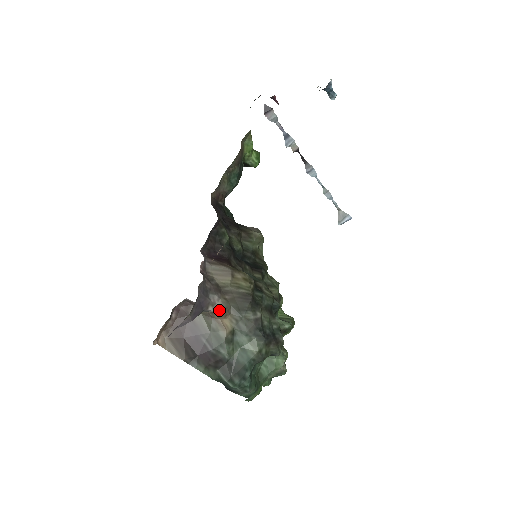
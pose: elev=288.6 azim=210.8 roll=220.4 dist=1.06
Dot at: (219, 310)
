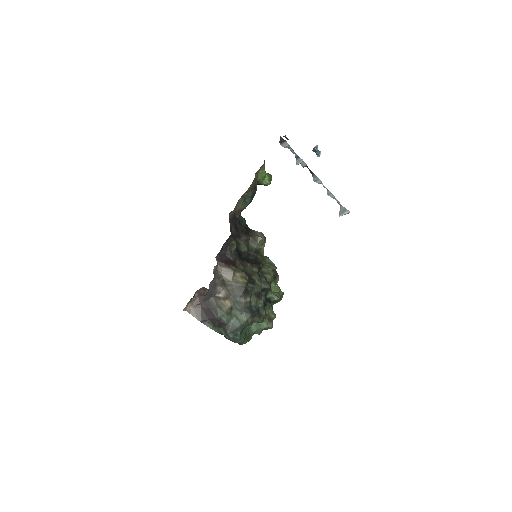
Dot at: (223, 296)
